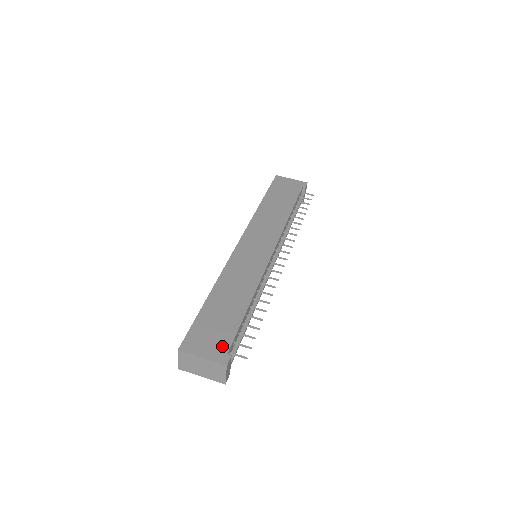
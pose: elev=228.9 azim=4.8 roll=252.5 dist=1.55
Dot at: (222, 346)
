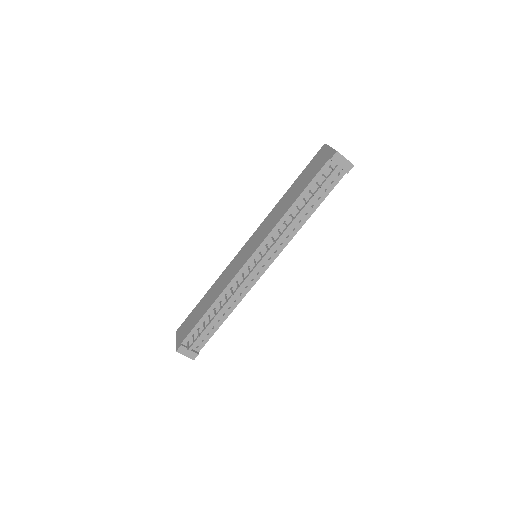
Dot at: (183, 337)
